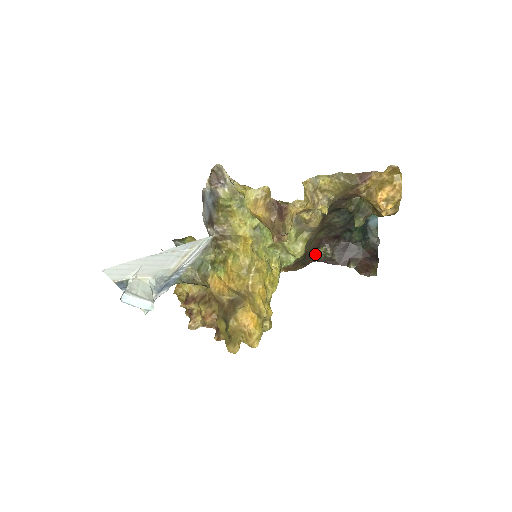
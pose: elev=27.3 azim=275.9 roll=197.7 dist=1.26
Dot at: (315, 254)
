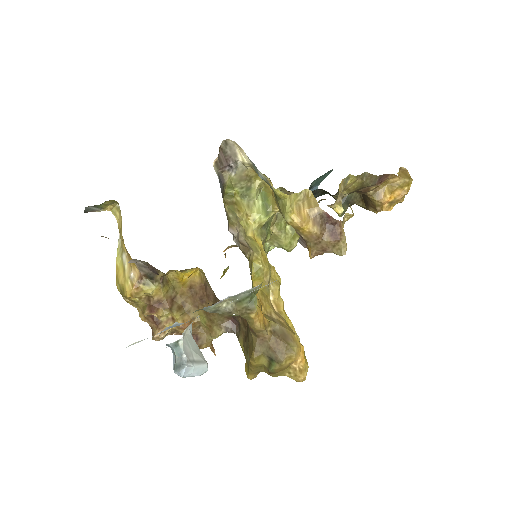
Dot at: occluded
